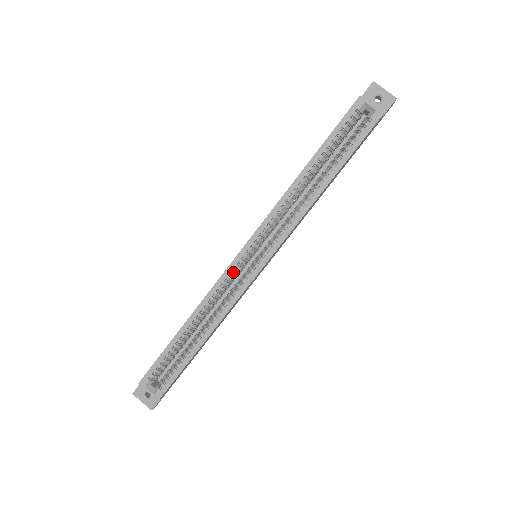
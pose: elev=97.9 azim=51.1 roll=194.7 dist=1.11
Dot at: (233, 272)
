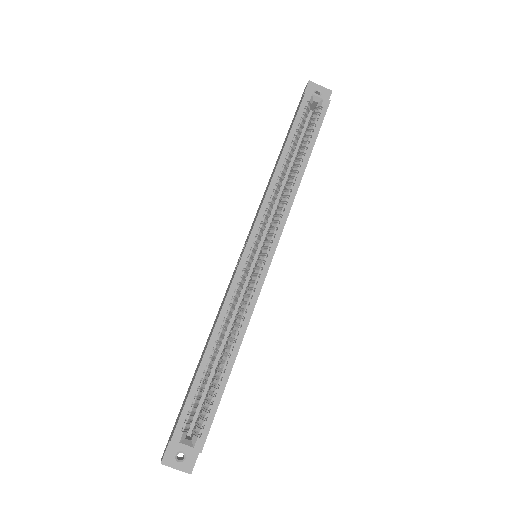
Dot at: (243, 274)
